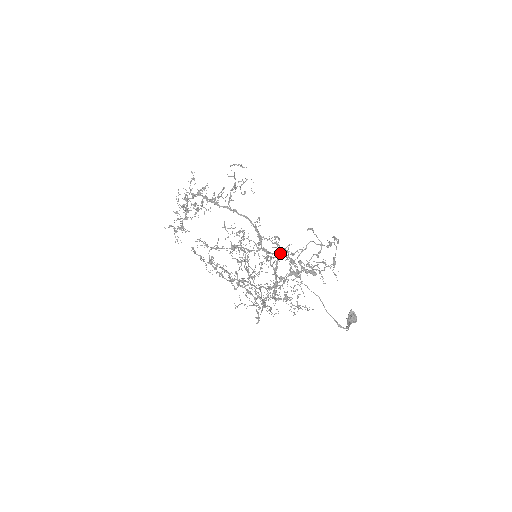
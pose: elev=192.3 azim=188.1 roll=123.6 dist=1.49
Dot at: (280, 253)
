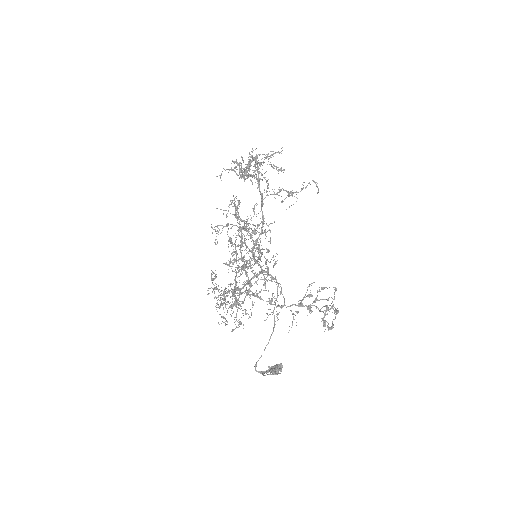
Dot at: occluded
